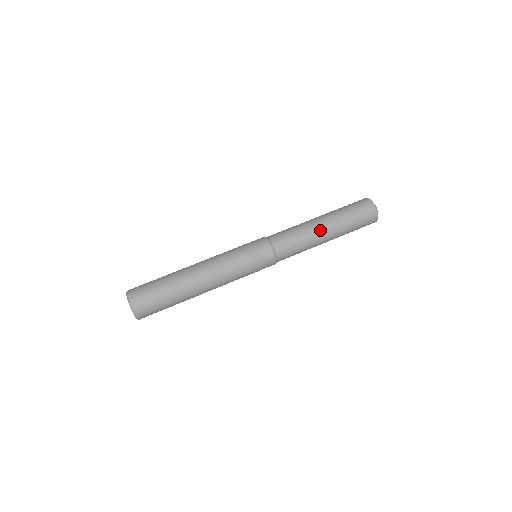
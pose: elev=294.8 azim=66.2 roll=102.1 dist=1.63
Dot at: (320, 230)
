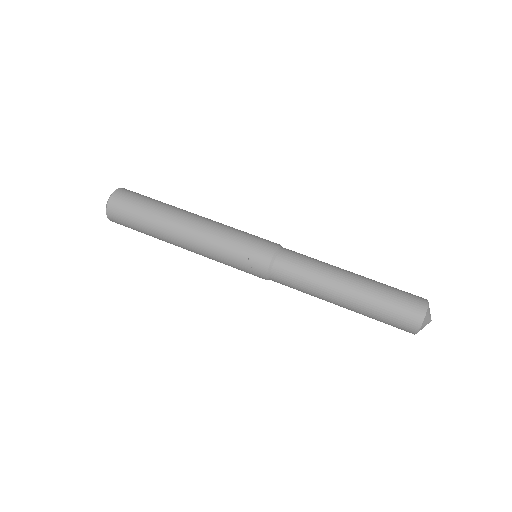
Dot at: (343, 272)
